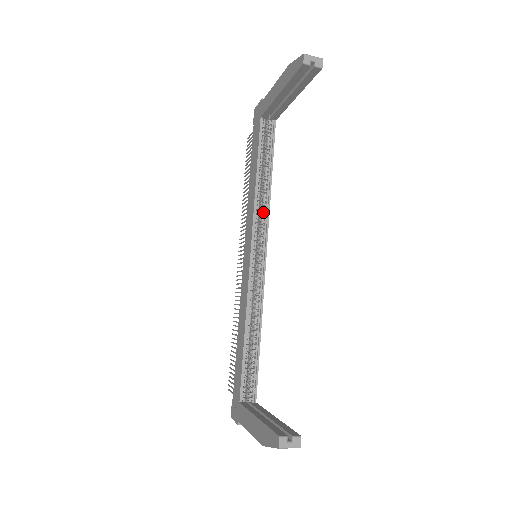
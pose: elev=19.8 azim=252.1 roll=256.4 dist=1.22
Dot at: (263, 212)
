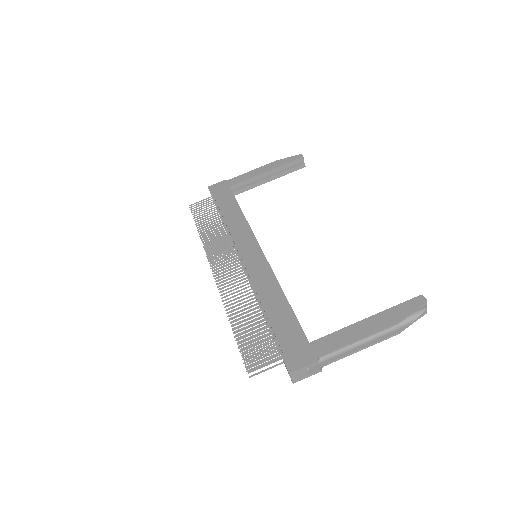
Dot at: occluded
